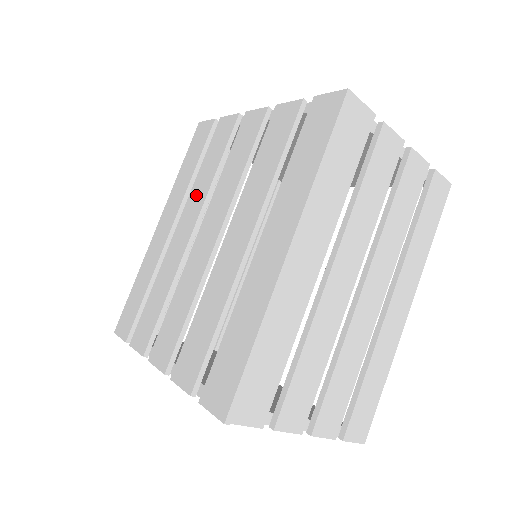
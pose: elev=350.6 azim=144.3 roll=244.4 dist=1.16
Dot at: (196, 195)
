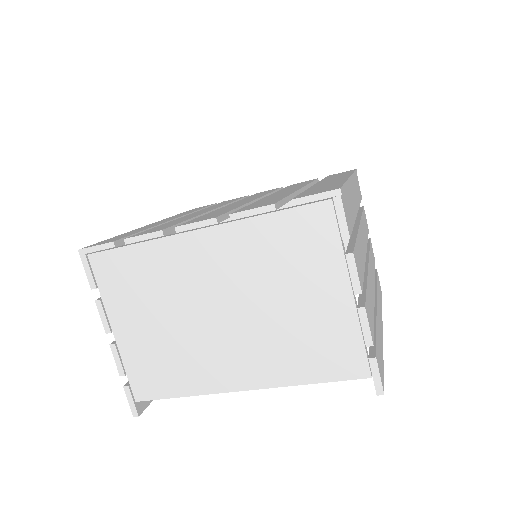
Dot at: (211, 207)
